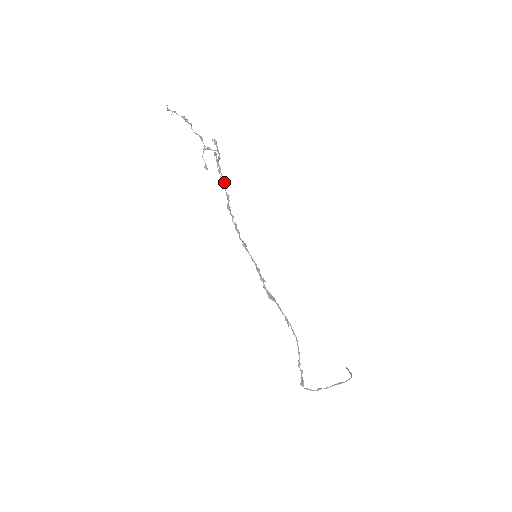
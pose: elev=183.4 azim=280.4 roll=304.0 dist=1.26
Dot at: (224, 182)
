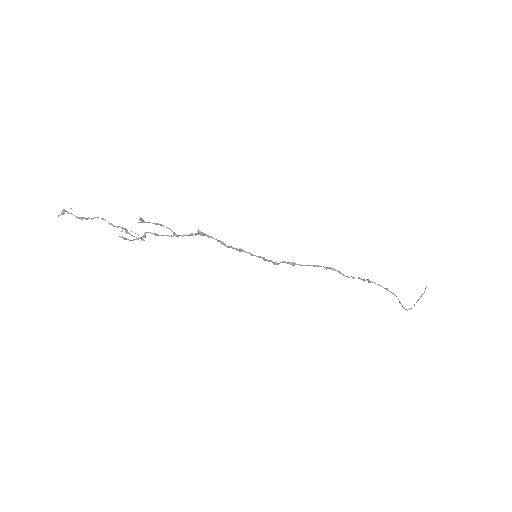
Dot at: occluded
